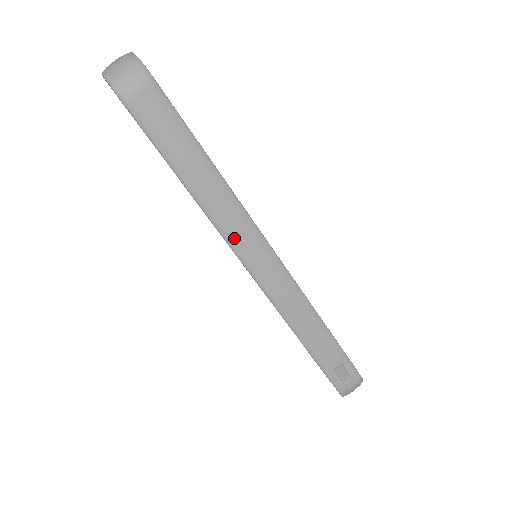
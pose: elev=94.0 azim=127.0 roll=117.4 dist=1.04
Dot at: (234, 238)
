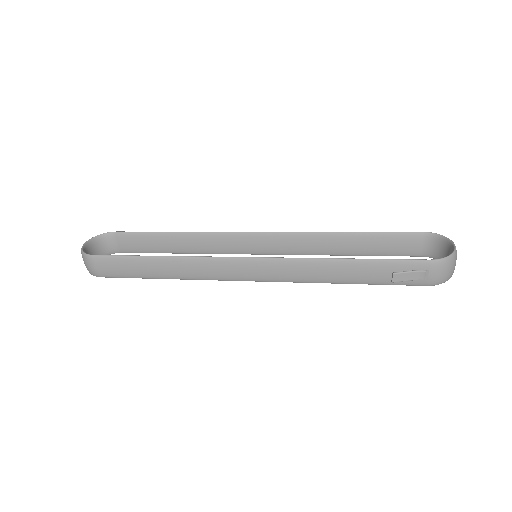
Dot at: (215, 276)
